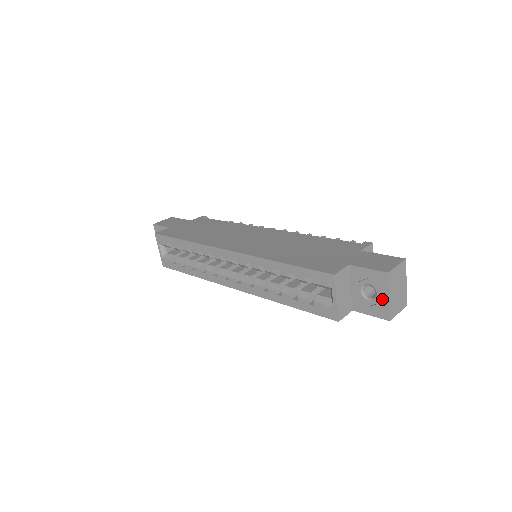
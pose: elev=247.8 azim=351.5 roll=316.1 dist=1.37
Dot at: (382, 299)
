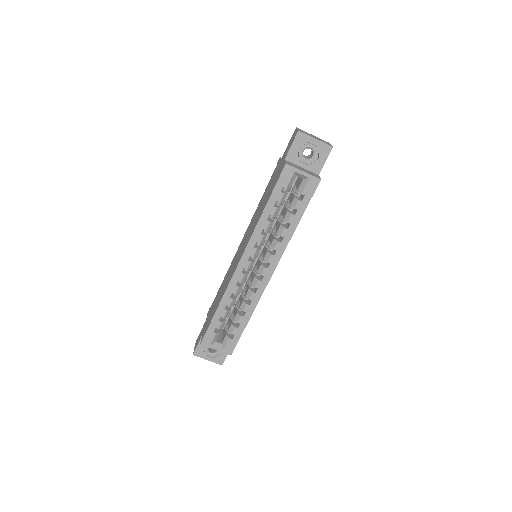
Dot at: (316, 145)
